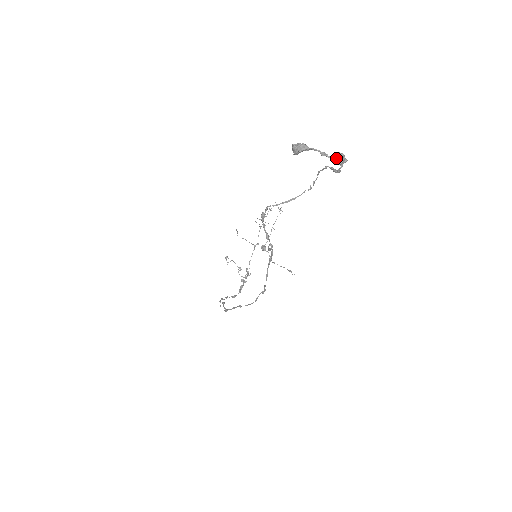
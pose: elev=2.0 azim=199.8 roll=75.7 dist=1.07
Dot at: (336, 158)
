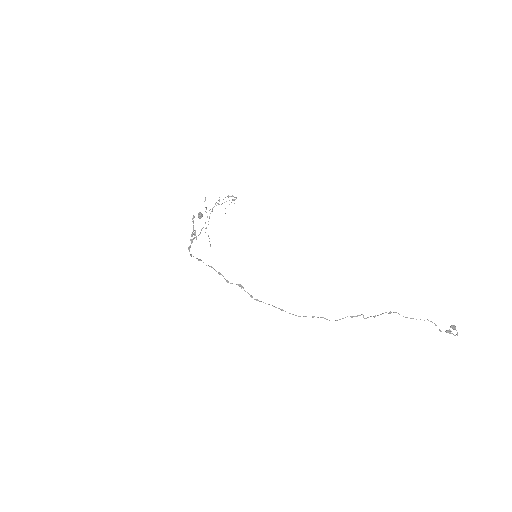
Dot at: occluded
